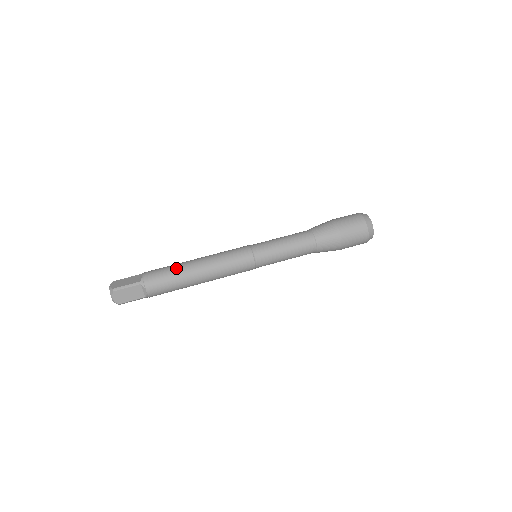
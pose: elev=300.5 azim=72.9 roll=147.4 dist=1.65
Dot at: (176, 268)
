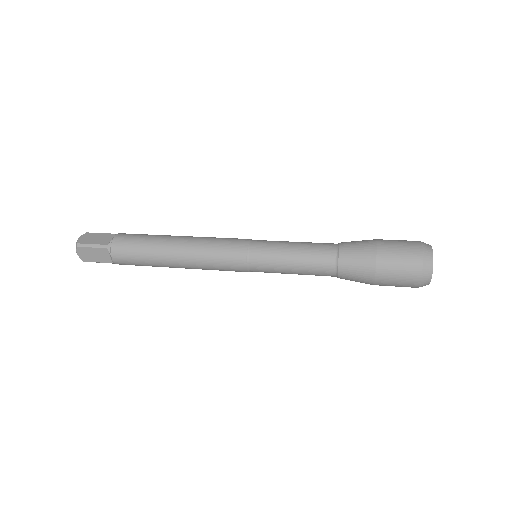
Dot at: (151, 242)
